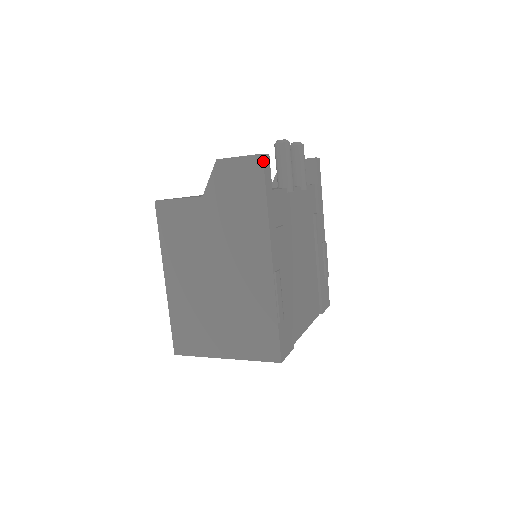
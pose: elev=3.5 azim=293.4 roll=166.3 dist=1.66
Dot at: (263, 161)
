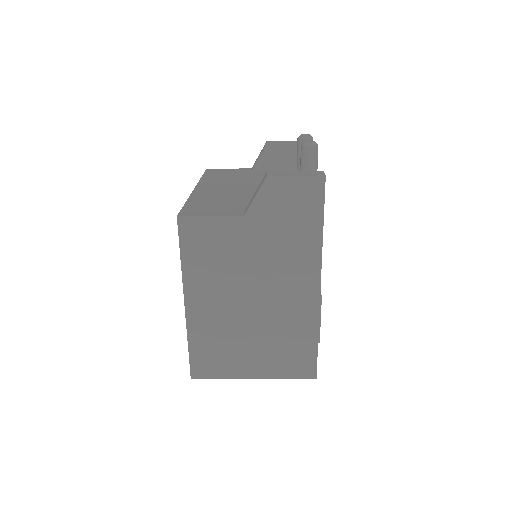
Dot at: occluded
